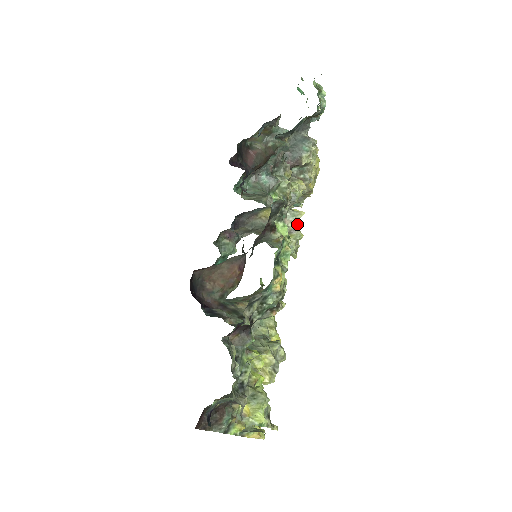
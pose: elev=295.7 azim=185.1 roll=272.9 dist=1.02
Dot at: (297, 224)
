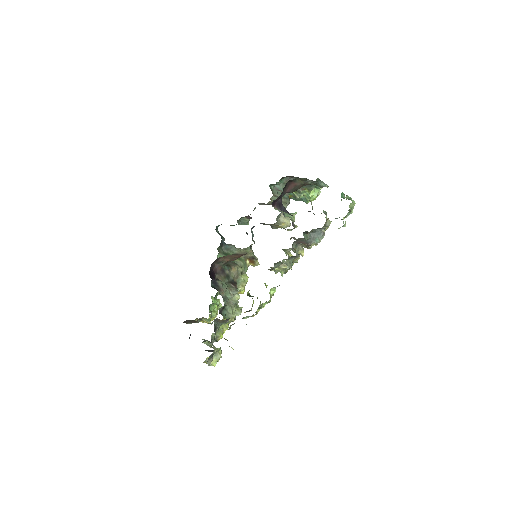
Dot at: occluded
